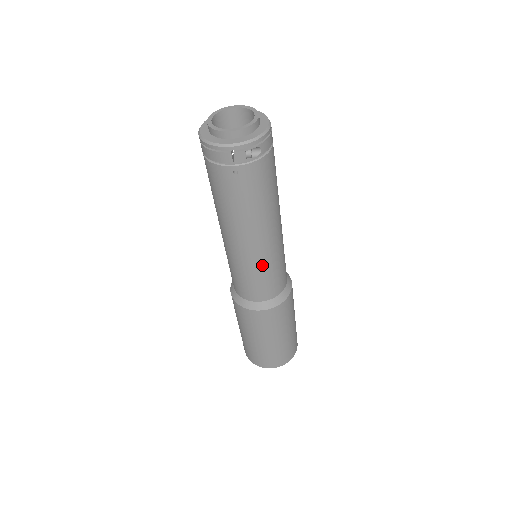
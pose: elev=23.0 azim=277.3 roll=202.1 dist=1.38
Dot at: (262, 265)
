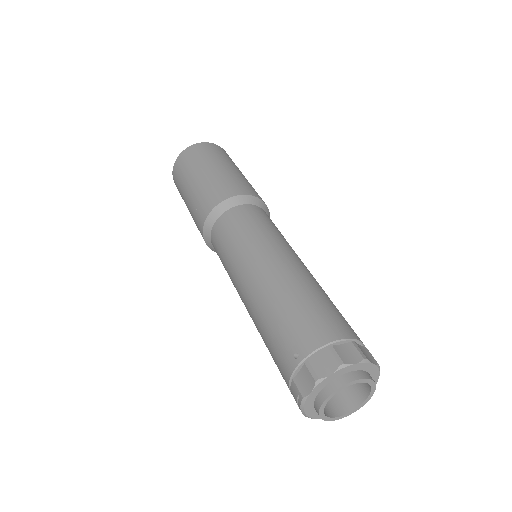
Dot at: occluded
